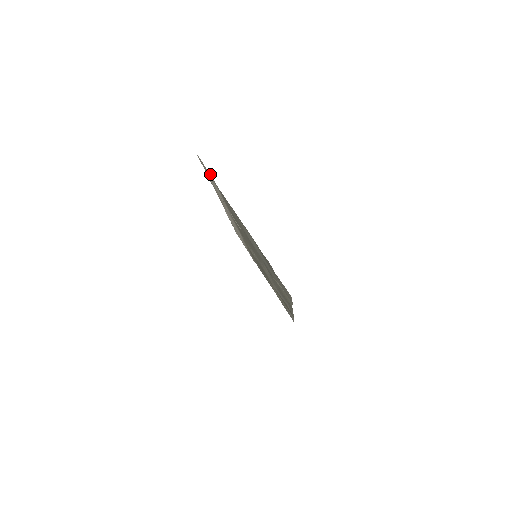
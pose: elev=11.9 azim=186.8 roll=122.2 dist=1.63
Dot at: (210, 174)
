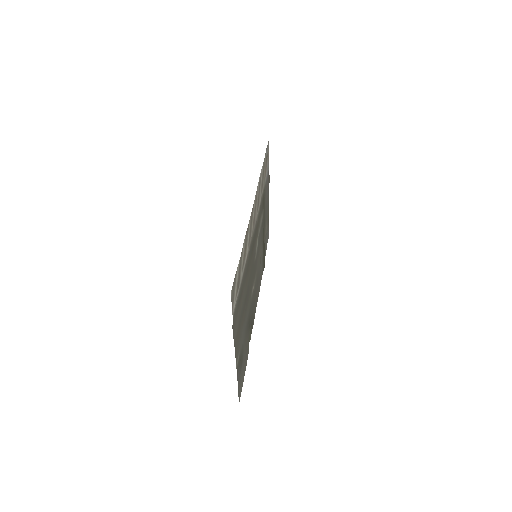
Dot at: (233, 312)
